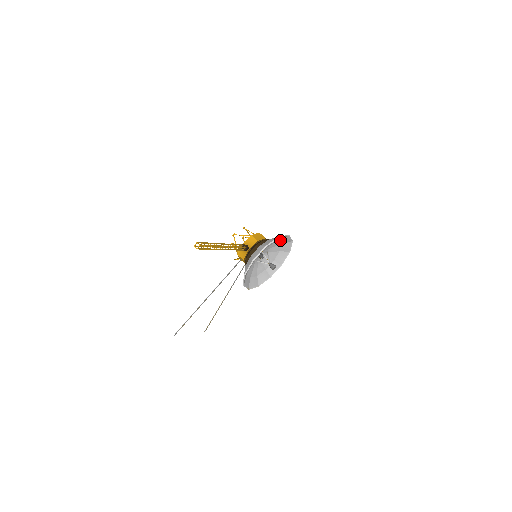
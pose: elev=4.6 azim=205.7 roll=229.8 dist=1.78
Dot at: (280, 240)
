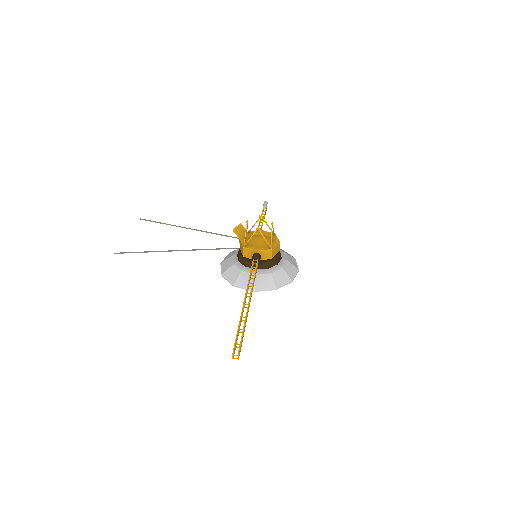
Dot at: (288, 261)
